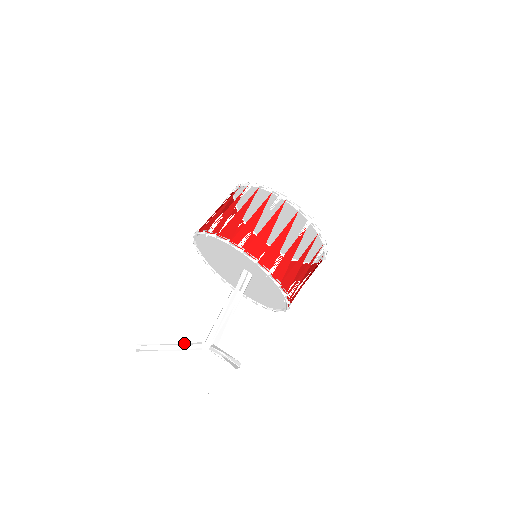
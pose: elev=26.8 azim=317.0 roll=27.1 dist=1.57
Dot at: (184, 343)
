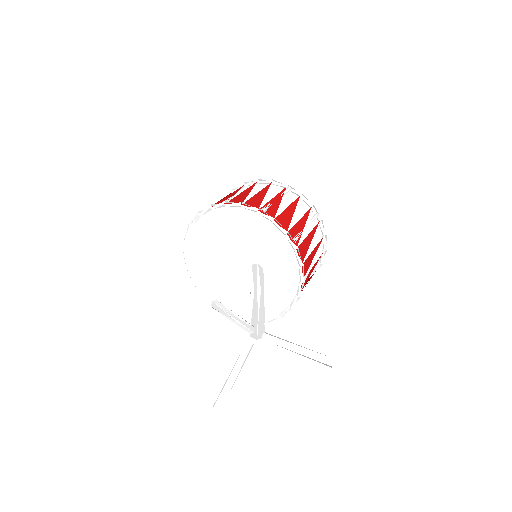
Dot at: occluded
